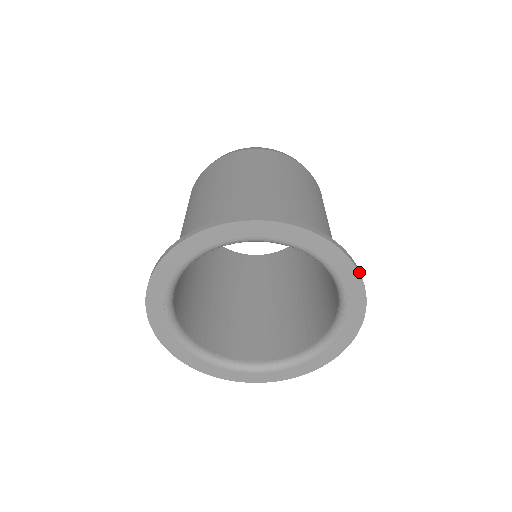
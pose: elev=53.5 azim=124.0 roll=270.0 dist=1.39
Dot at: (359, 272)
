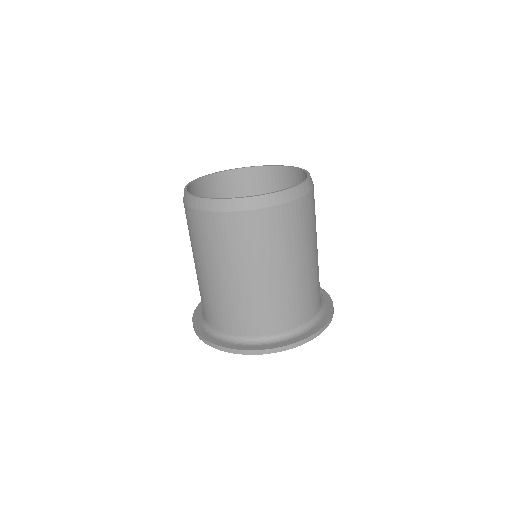
Dot at: occluded
